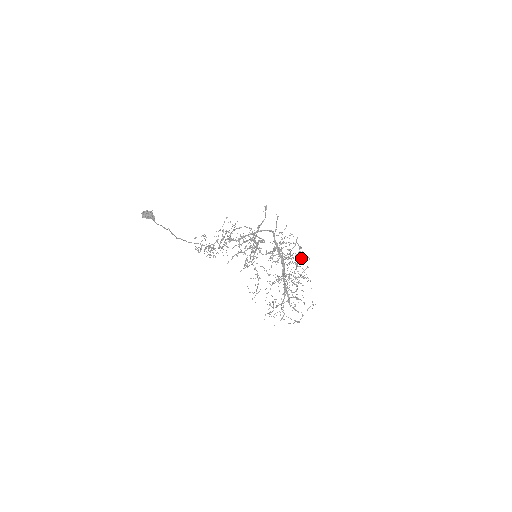
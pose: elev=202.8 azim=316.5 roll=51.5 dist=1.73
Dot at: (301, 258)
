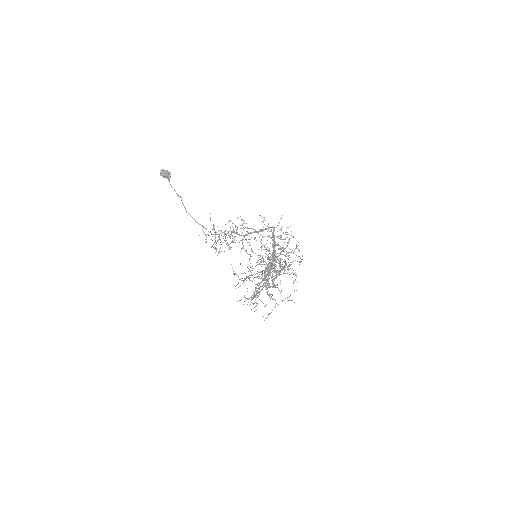
Dot at: occluded
